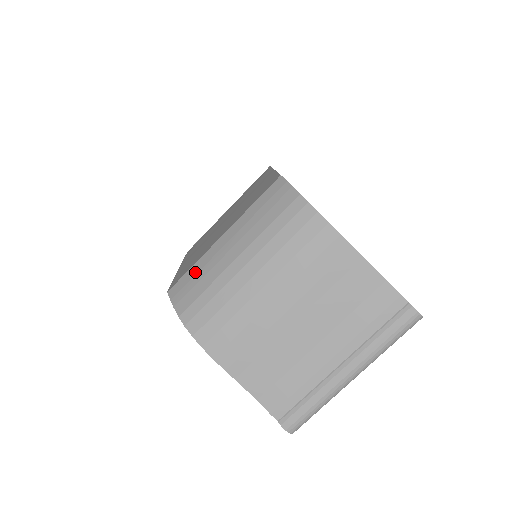
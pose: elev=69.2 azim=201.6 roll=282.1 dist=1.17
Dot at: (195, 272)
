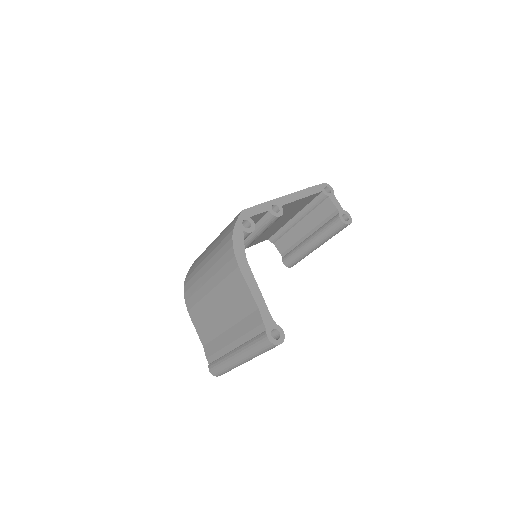
Dot at: (200, 256)
